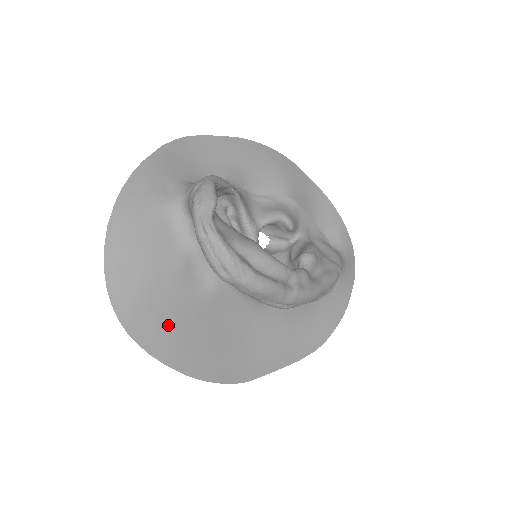
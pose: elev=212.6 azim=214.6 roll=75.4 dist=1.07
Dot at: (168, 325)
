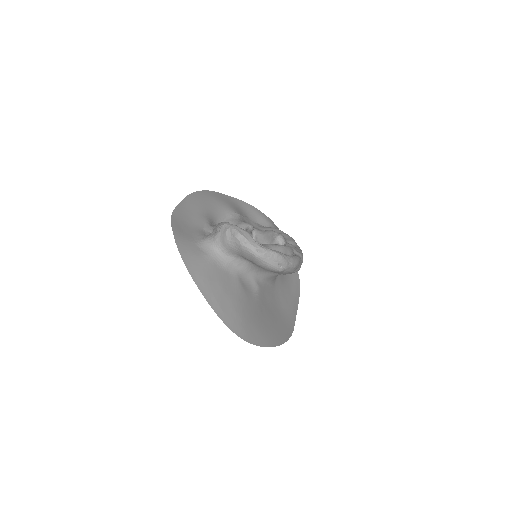
Dot at: (257, 324)
